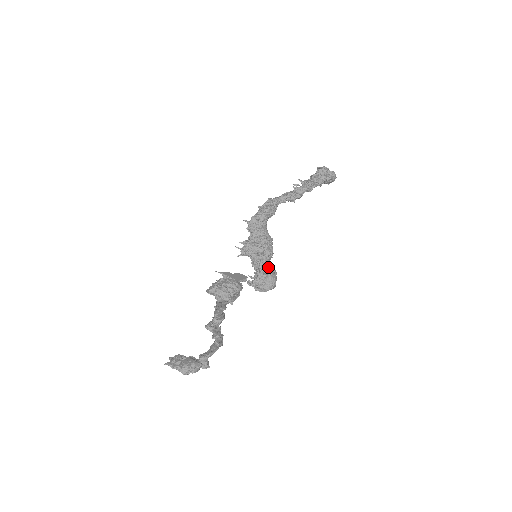
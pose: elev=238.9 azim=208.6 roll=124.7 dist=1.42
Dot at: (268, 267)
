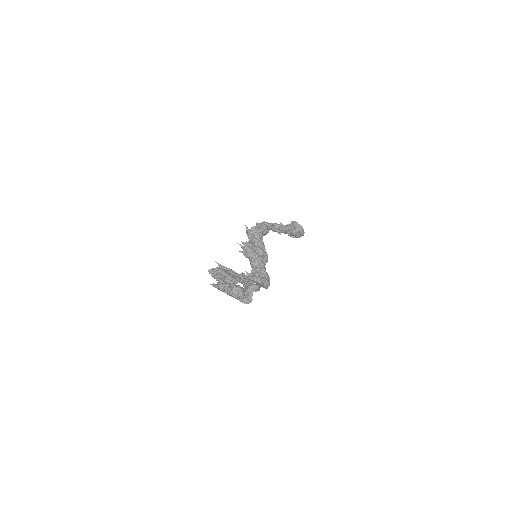
Dot at: occluded
